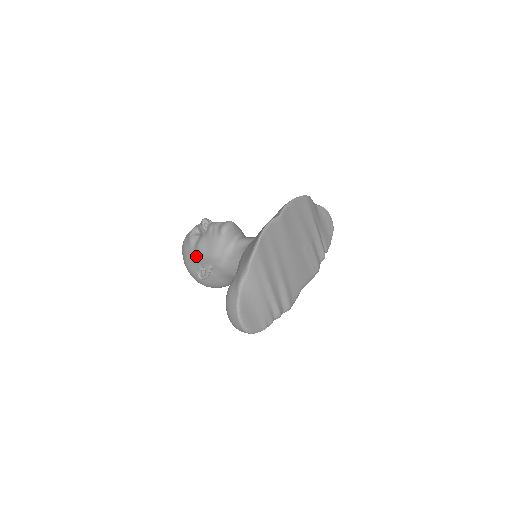
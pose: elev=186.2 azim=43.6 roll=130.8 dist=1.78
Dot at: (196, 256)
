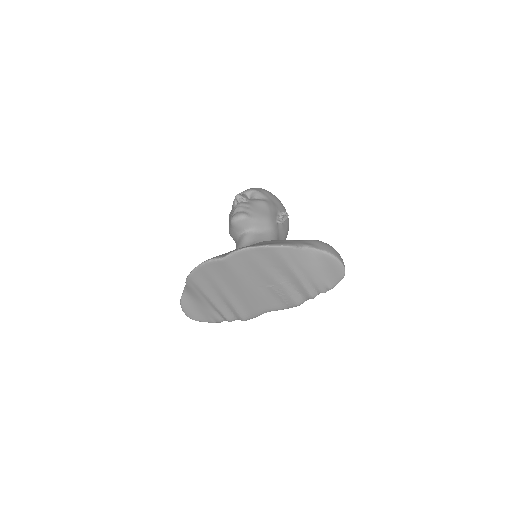
Dot at: occluded
